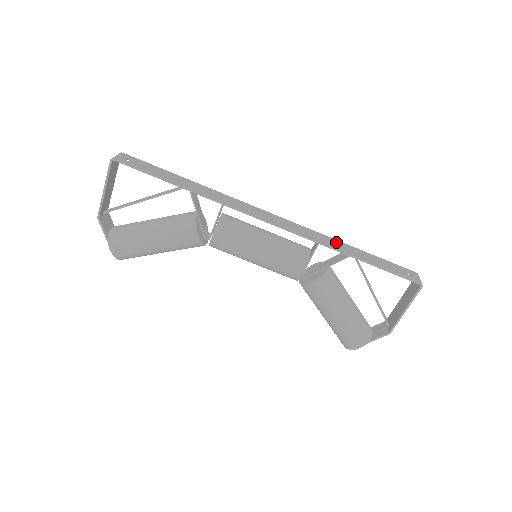
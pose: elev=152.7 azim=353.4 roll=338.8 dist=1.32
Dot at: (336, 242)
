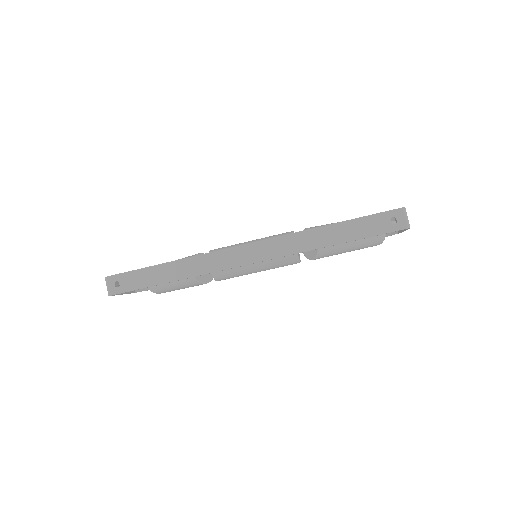
Dot at: (312, 235)
